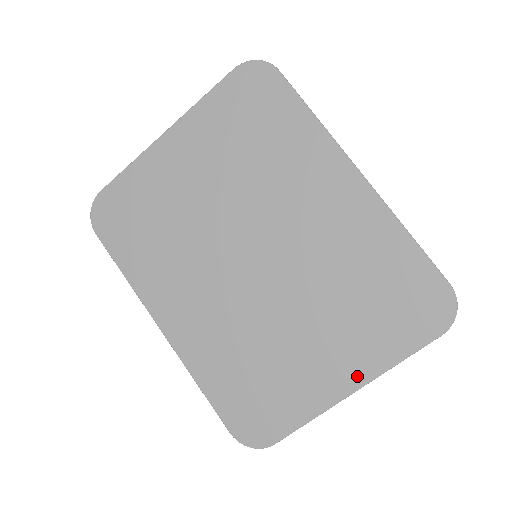
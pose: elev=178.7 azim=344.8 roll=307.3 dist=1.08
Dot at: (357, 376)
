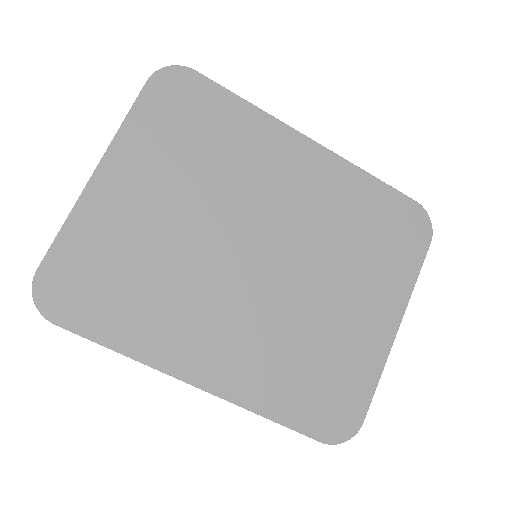
Dot at: (394, 312)
